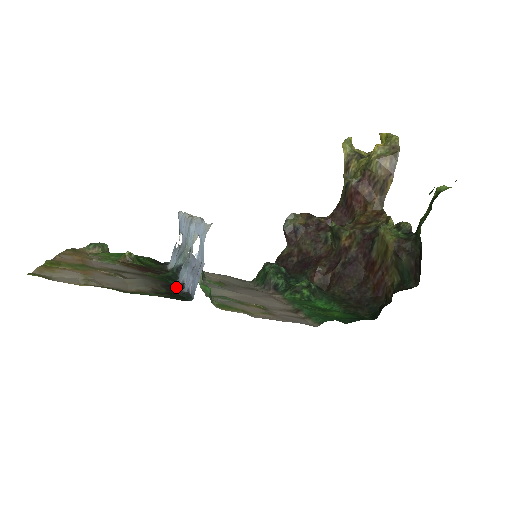
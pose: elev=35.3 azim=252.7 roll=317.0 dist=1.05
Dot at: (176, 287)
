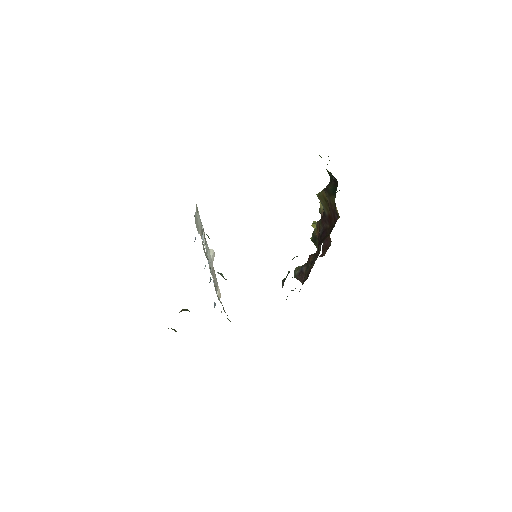
Dot at: occluded
